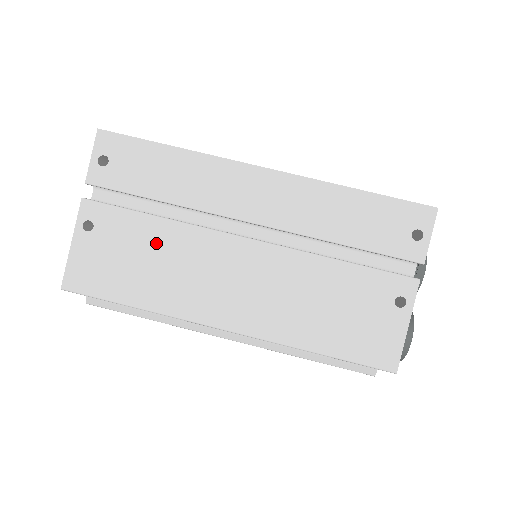
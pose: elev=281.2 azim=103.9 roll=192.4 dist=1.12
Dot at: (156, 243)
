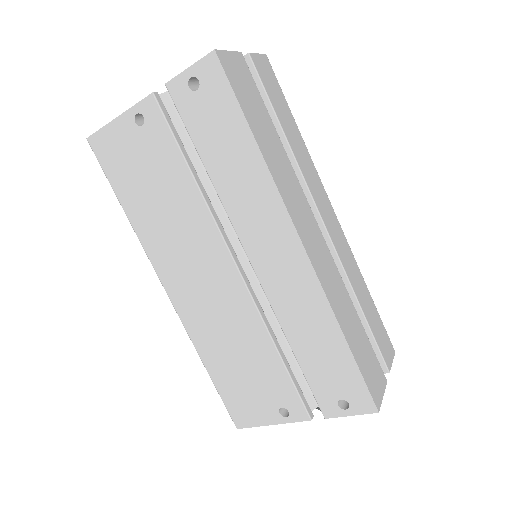
Dot at: (174, 192)
